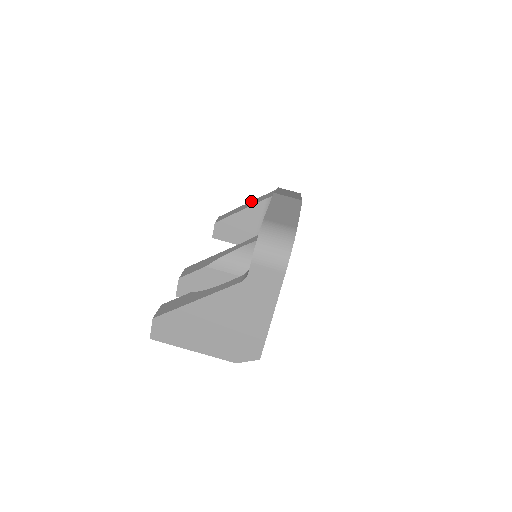
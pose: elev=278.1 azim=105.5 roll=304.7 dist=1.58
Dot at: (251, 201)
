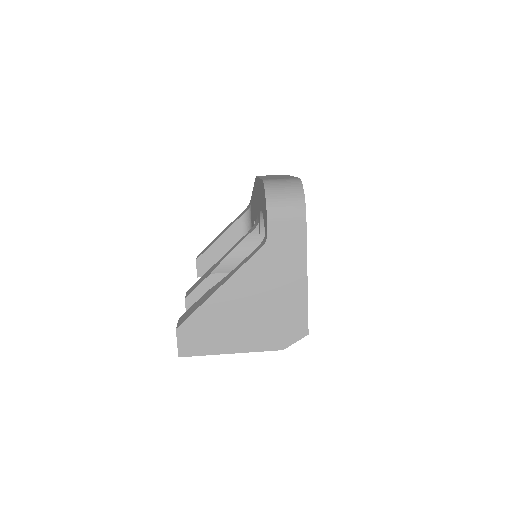
Dot at: (225, 228)
